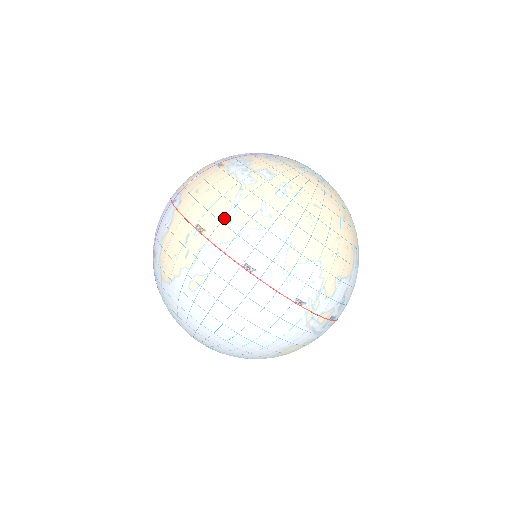
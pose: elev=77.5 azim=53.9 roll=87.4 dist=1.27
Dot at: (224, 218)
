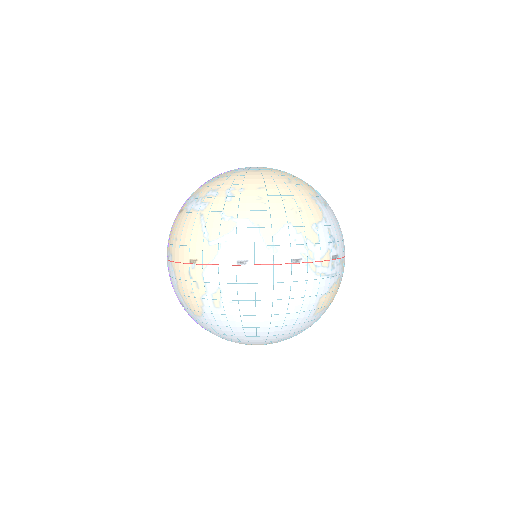
Dot at: (203, 242)
